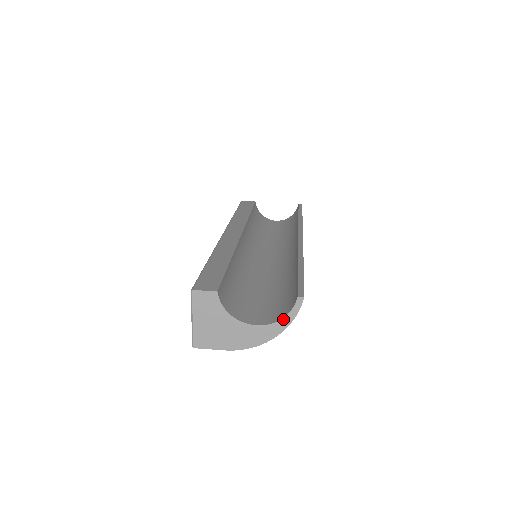
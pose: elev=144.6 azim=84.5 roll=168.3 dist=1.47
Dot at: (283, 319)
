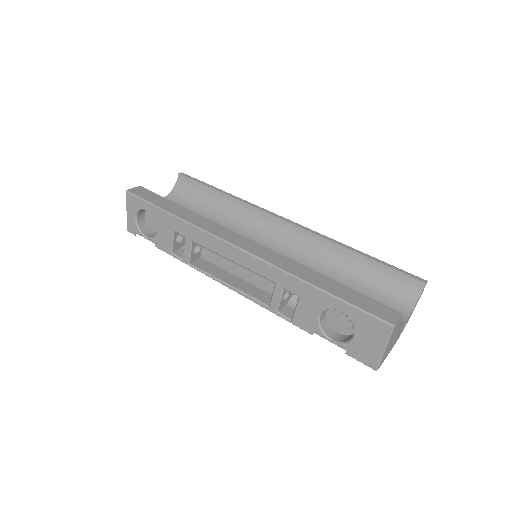
Dot at: occluded
